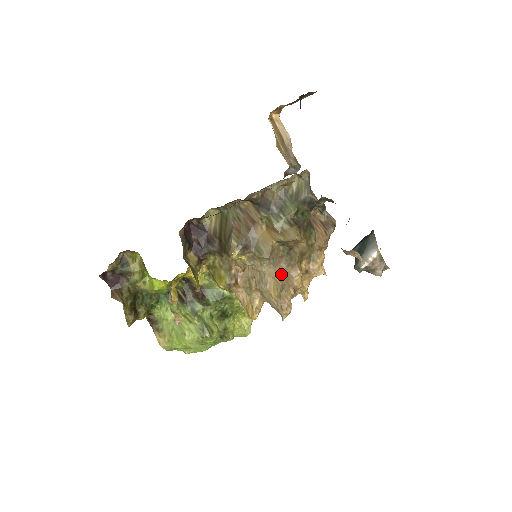
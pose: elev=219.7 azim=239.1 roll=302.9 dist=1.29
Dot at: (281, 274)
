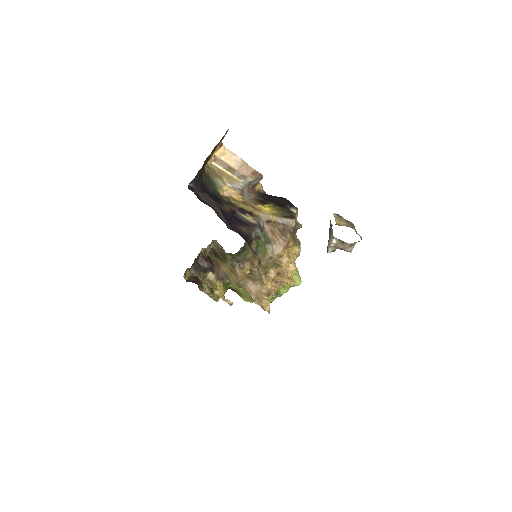
Dot at: (252, 288)
